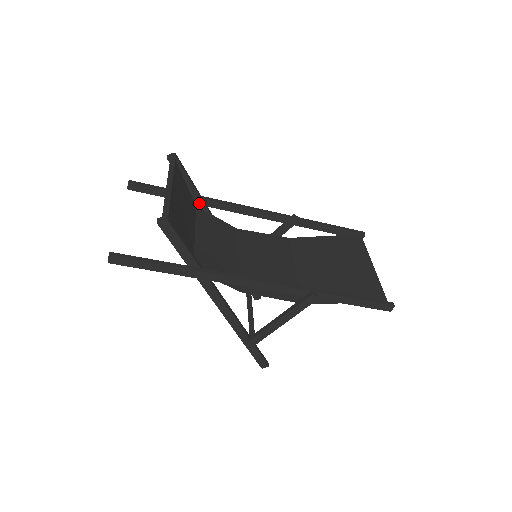
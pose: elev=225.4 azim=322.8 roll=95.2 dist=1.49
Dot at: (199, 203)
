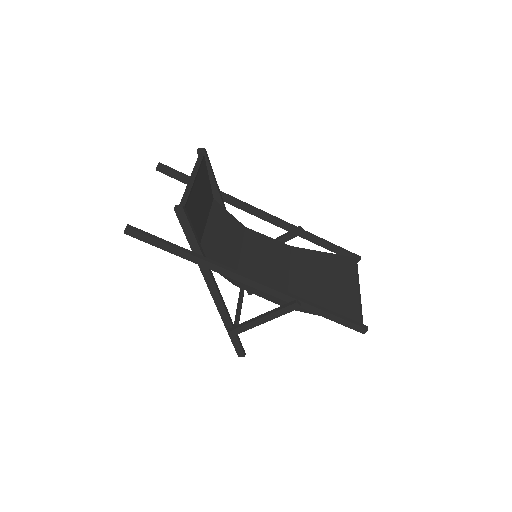
Dot at: (217, 197)
